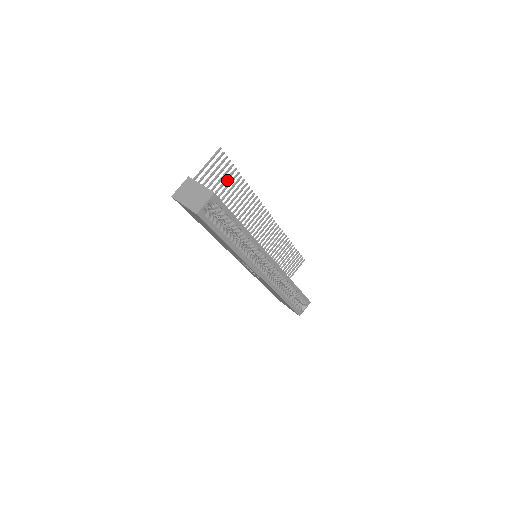
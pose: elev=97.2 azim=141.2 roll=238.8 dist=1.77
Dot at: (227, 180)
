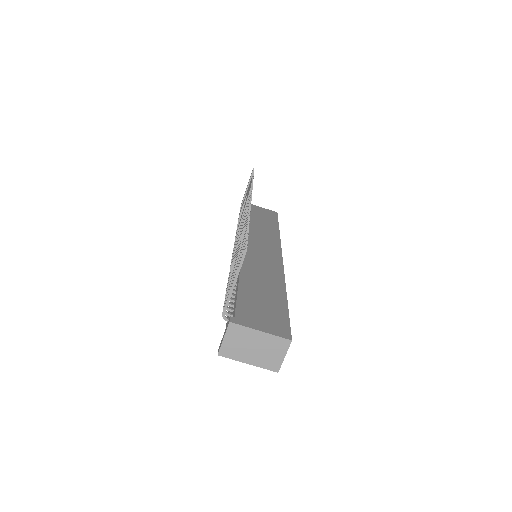
Dot at: occluded
